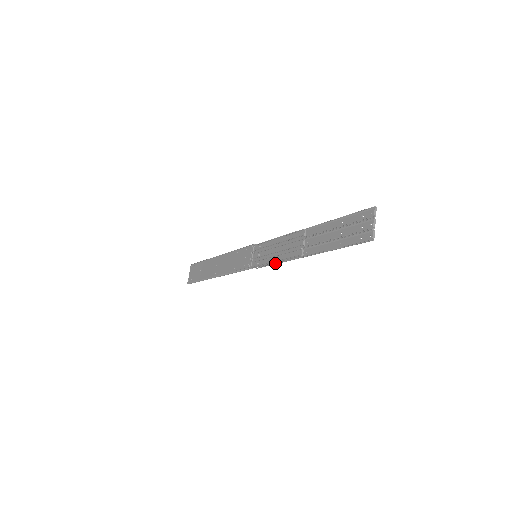
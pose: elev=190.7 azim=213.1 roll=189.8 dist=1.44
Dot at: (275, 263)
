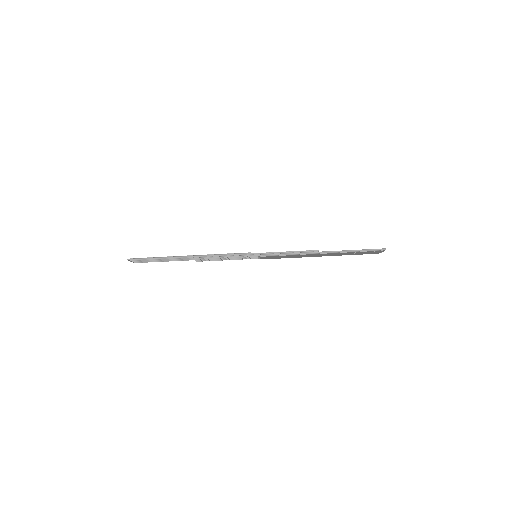
Dot at: (286, 253)
